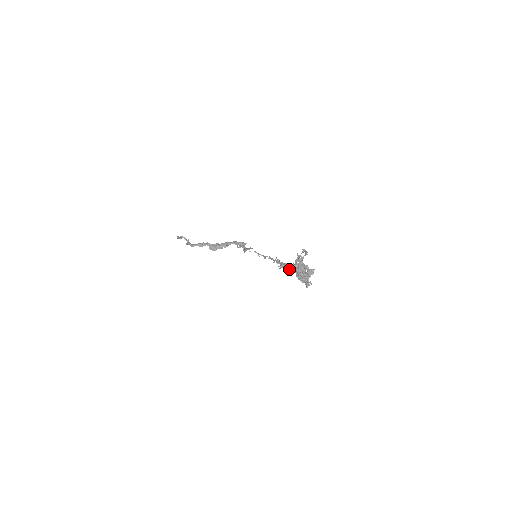
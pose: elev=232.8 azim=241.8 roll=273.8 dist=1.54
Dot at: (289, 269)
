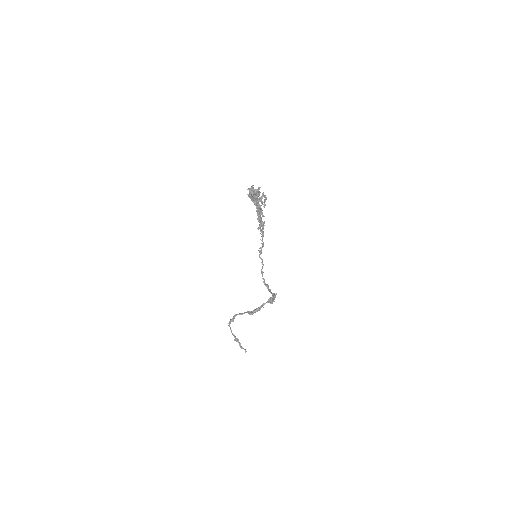
Dot at: occluded
